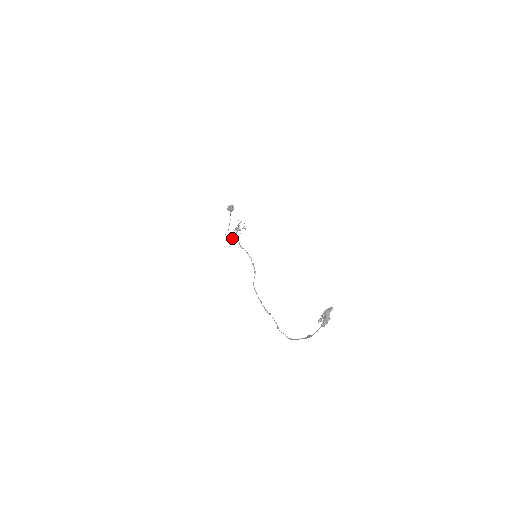
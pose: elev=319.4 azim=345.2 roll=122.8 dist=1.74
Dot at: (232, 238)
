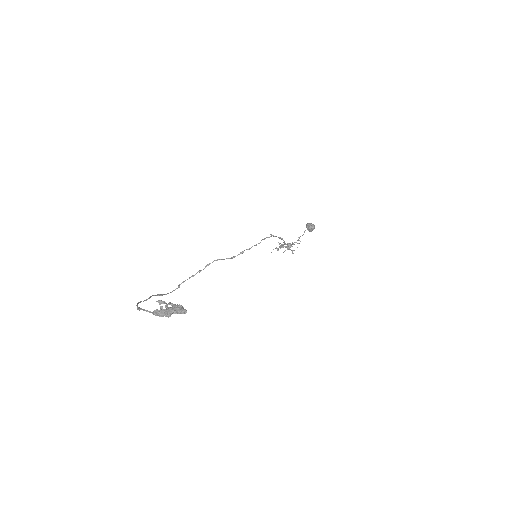
Dot at: (277, 248)
